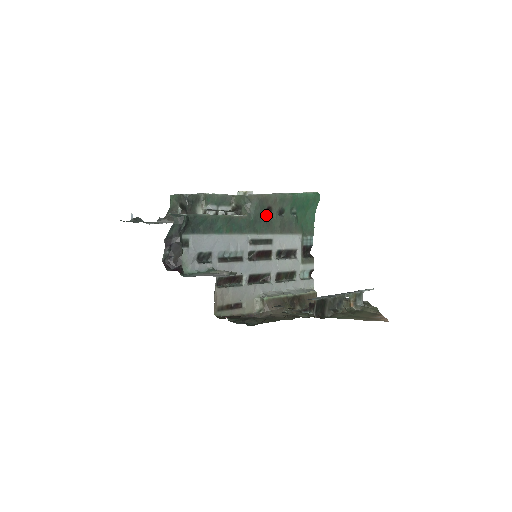
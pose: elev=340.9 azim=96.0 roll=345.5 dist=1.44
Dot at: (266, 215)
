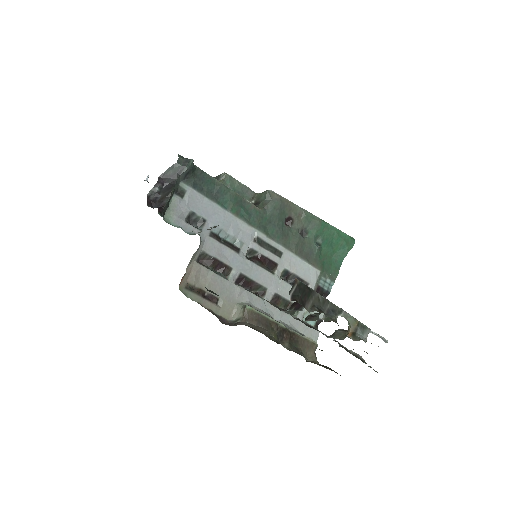
Dot at: (284, 224)
